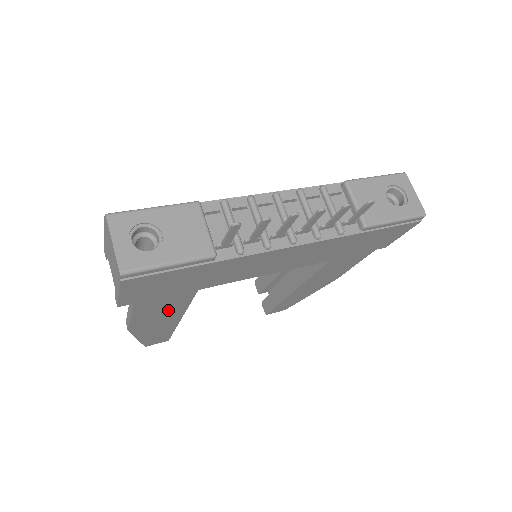
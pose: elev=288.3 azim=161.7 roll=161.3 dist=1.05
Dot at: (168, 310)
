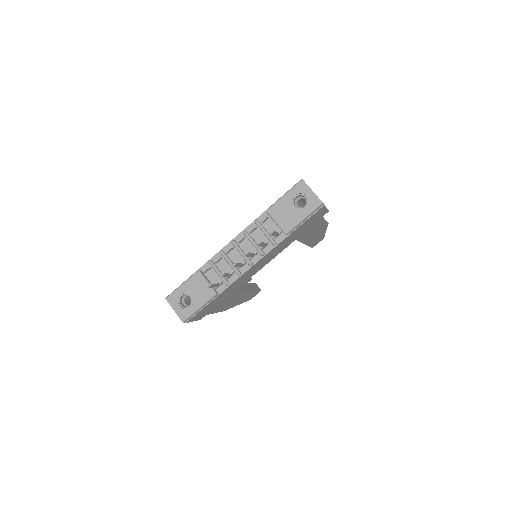
Dot at: (231, 300)
